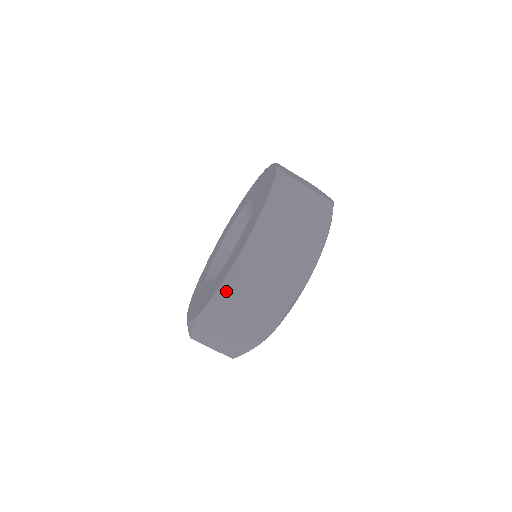
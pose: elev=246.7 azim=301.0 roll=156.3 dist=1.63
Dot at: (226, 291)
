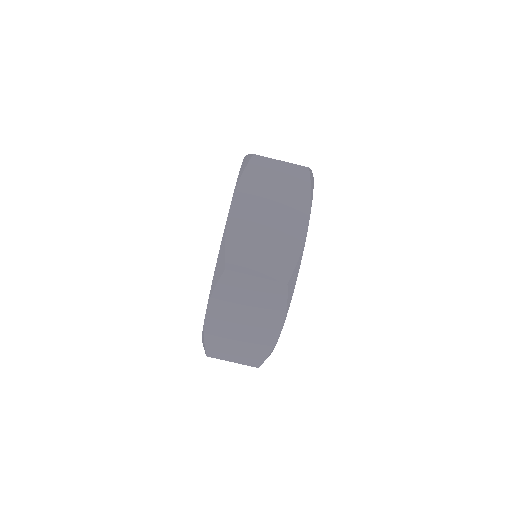
Dot at: (246, 171)
